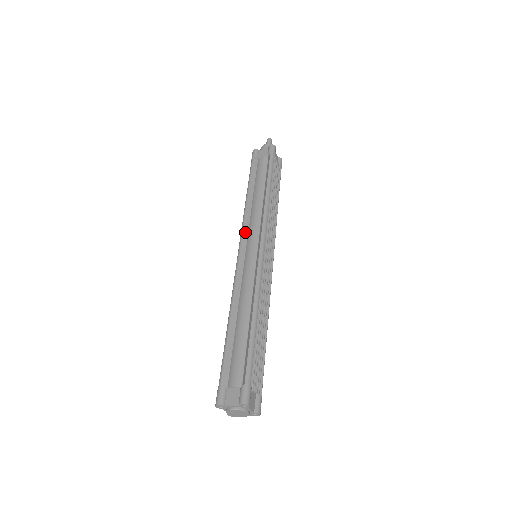
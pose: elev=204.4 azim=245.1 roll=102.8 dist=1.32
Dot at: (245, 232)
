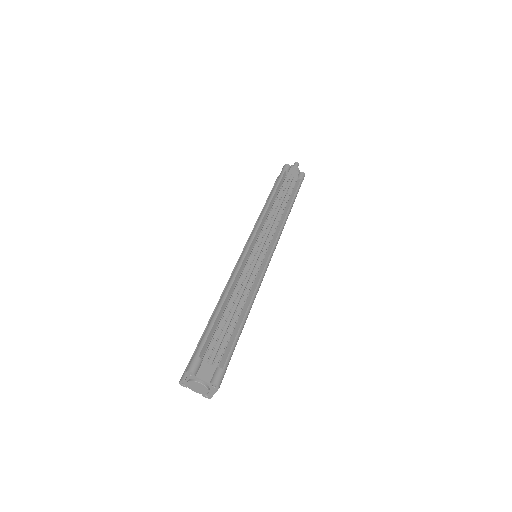
Dot at: occluded
